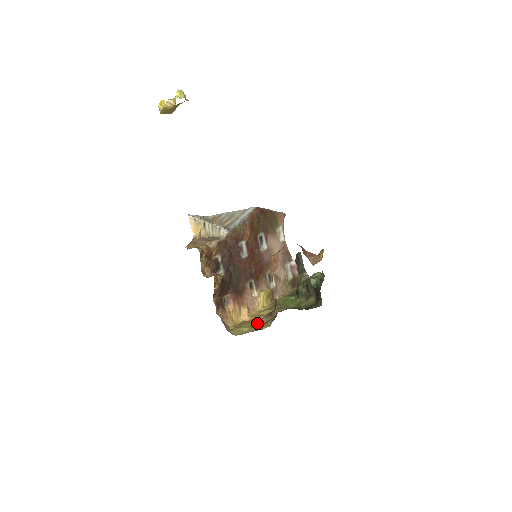
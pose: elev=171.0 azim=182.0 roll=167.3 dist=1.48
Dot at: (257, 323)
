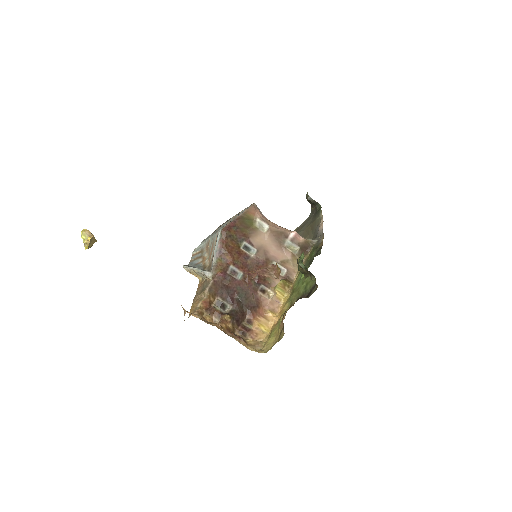
Dot at: (279, 329)
